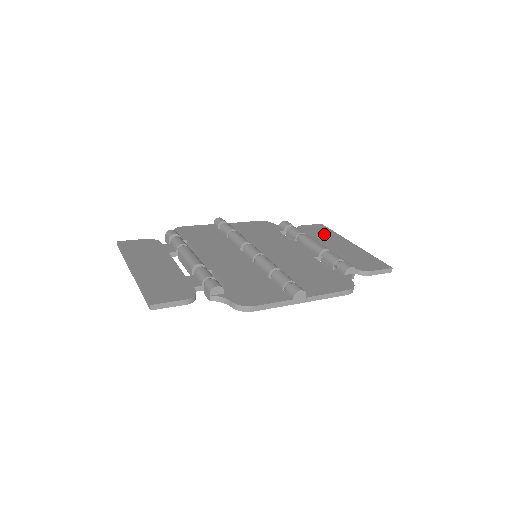
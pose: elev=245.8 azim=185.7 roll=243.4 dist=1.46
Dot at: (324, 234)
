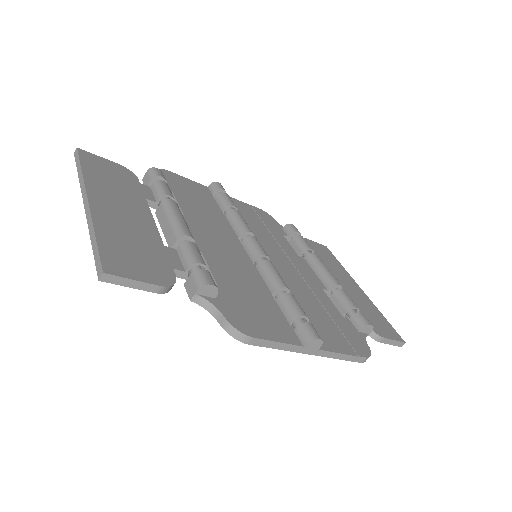
Dot at: (331, 261)
